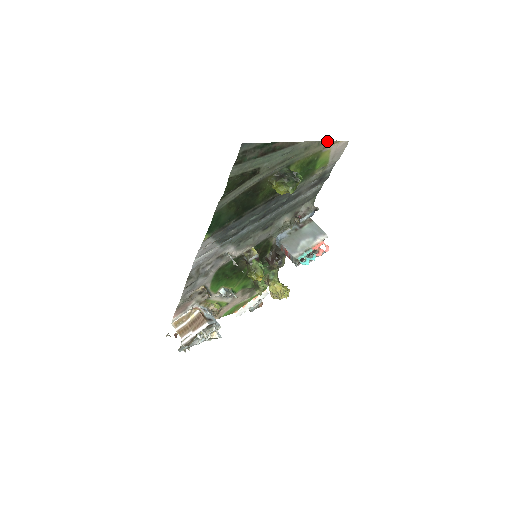
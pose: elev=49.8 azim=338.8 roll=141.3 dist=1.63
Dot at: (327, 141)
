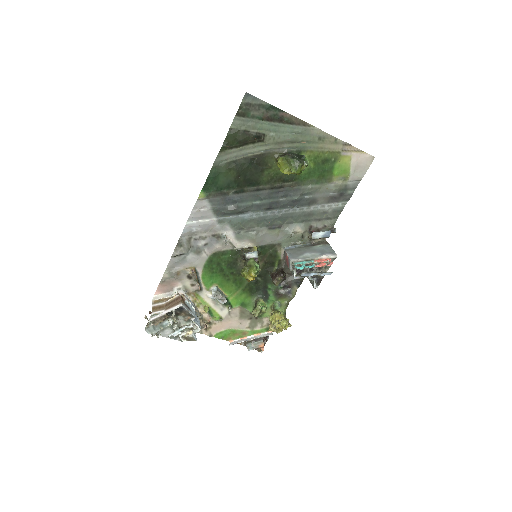
Dot at: (347, 143)
